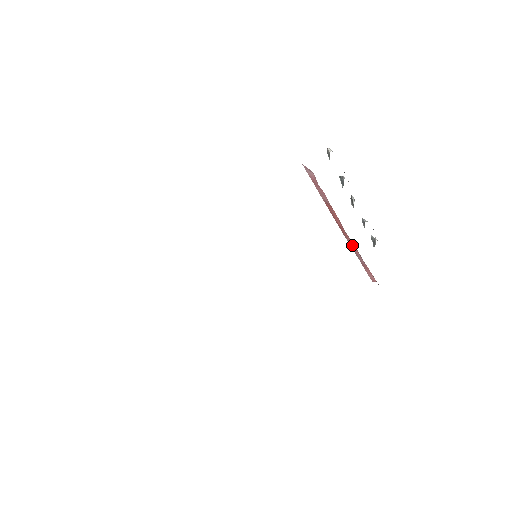
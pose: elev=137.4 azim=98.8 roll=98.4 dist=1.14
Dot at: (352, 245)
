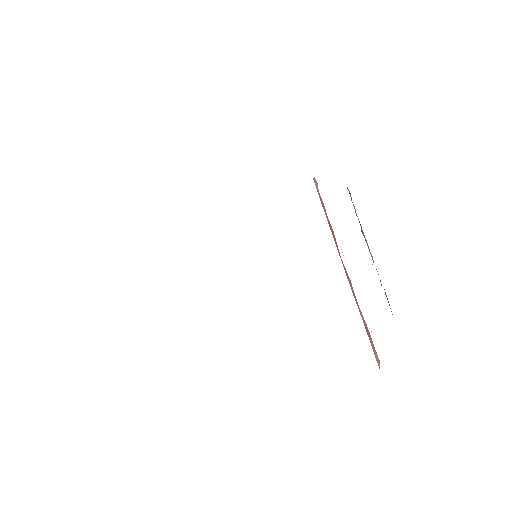
Dot at: occluded
